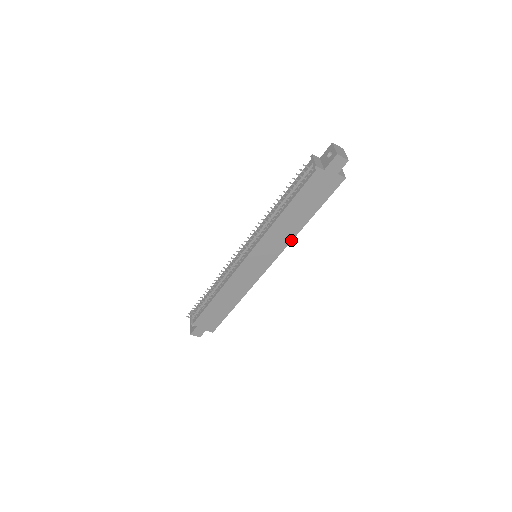
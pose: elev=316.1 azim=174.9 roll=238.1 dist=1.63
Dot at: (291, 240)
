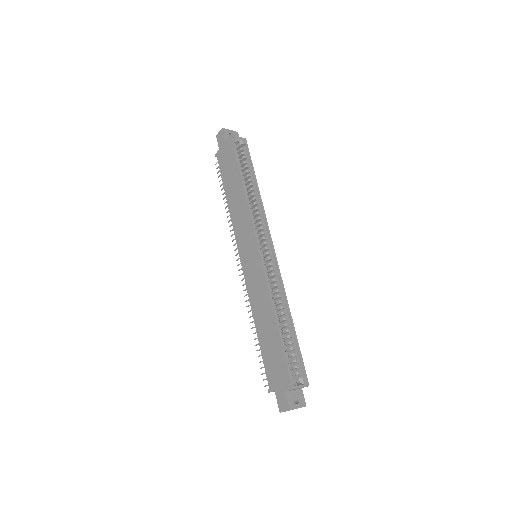
Dot at: (248, 209)
